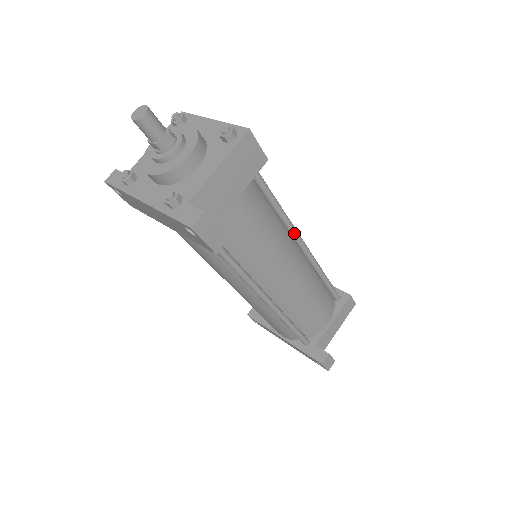
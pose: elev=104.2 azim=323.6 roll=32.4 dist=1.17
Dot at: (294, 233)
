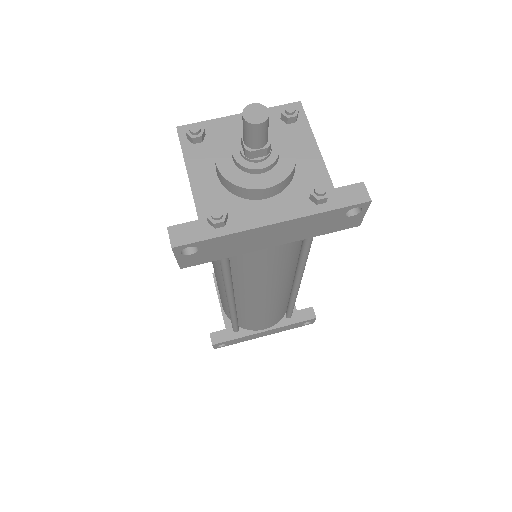
Dot at: occluded
